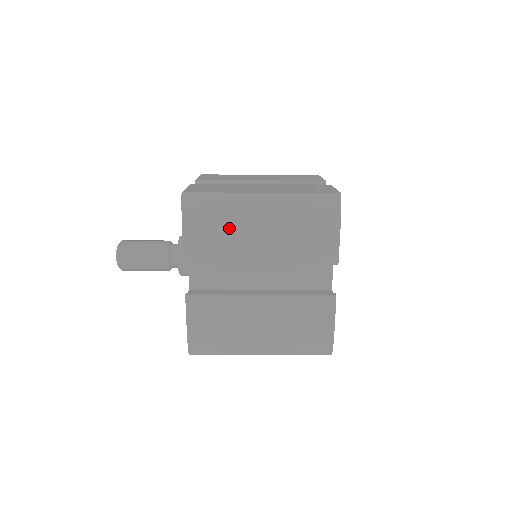
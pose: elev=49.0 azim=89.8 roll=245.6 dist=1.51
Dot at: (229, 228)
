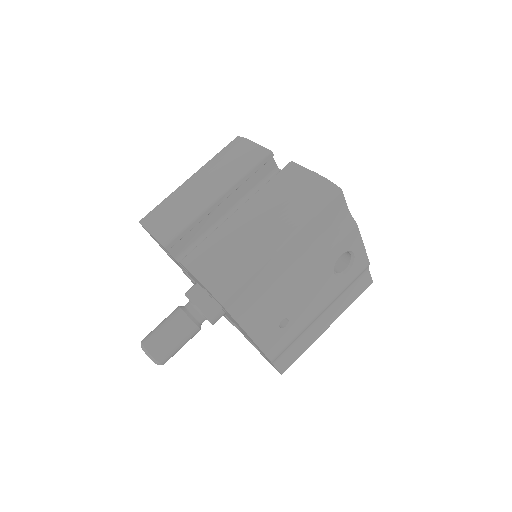
Dot at: (180, 203)
